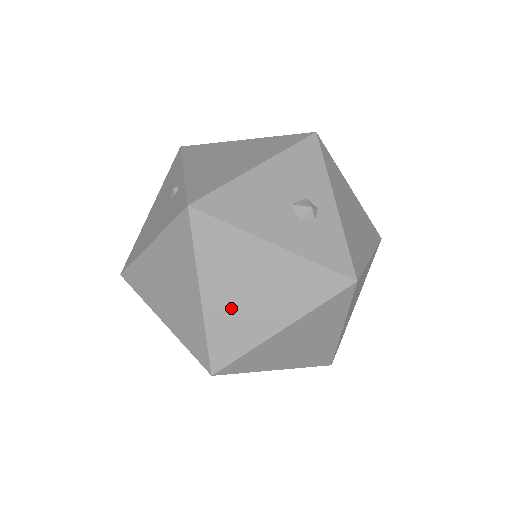
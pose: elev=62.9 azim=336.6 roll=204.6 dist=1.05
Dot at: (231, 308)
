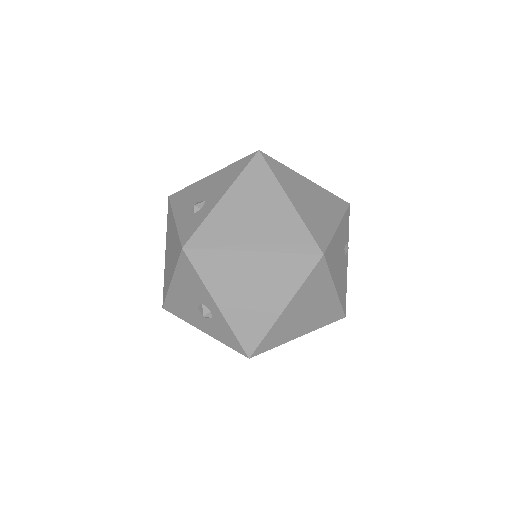
Dot at: occluded
